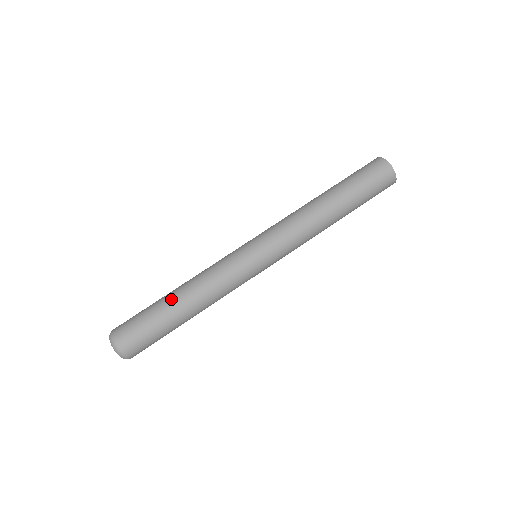
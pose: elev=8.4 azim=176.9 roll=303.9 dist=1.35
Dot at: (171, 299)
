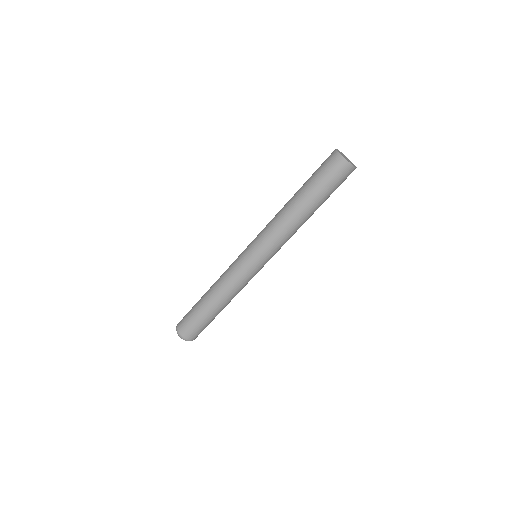
Dot at: (204, 295)
